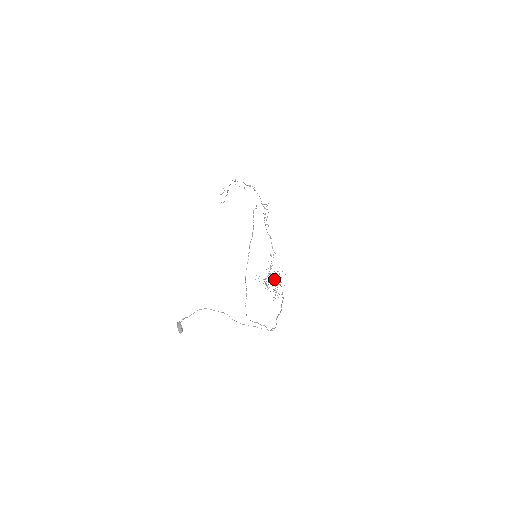
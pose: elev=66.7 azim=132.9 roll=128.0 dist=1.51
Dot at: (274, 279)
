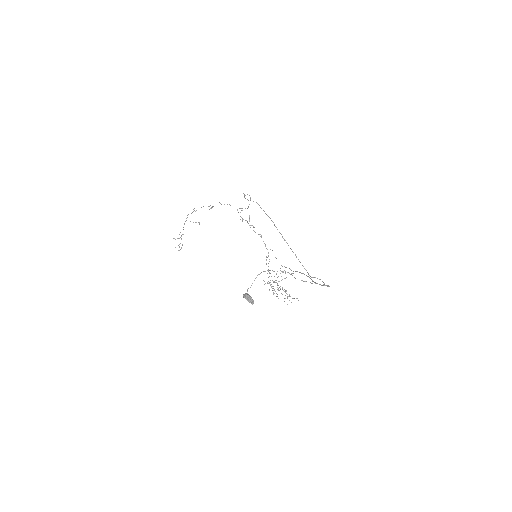
Dot at: (281, 276)
